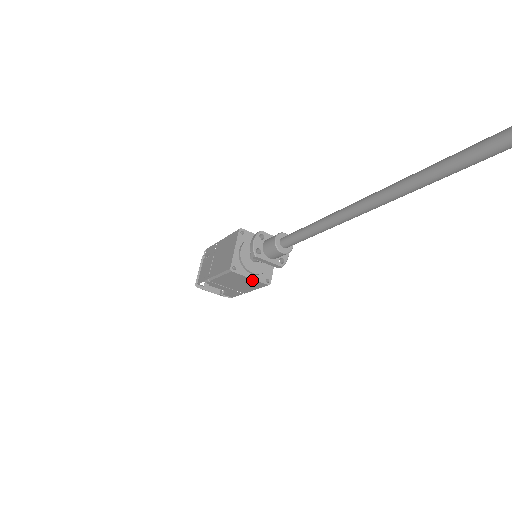
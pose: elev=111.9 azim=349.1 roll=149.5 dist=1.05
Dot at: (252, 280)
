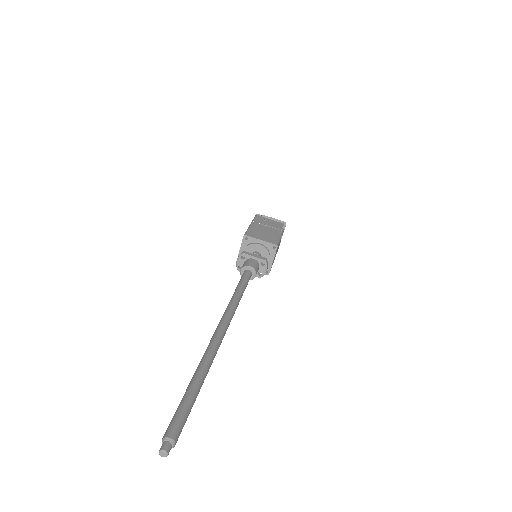
Dot at: occluded
